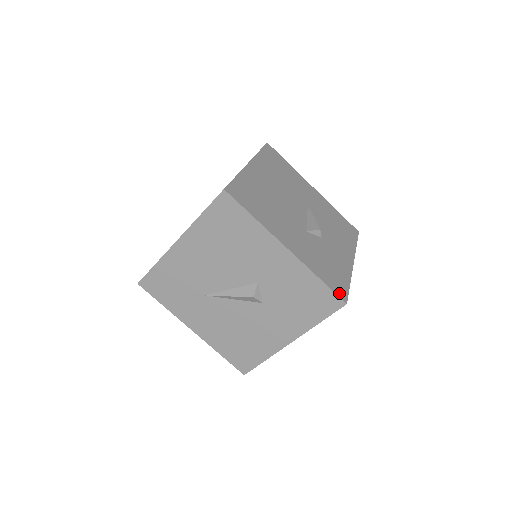
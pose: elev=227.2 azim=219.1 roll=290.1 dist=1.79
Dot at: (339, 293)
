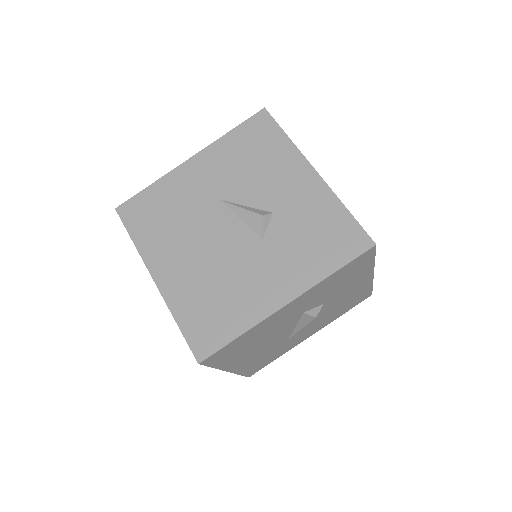
Dot at: (359, 248)
